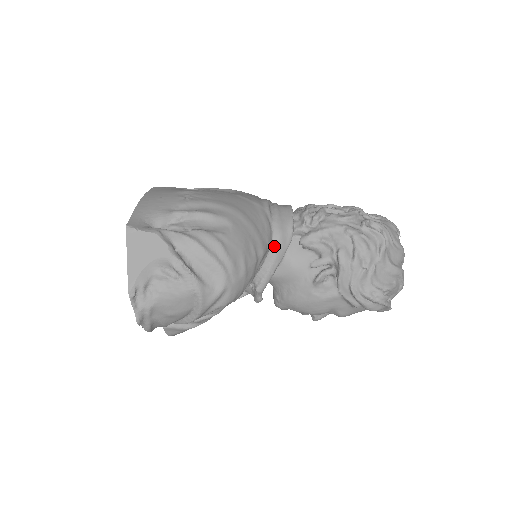
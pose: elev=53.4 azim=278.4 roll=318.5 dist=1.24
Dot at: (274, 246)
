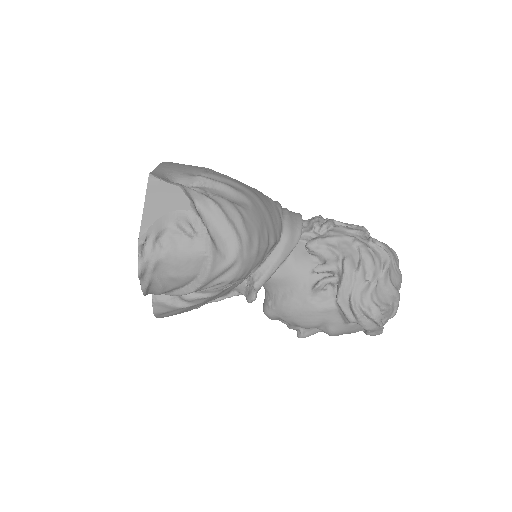
Dot at: (282, 242)
